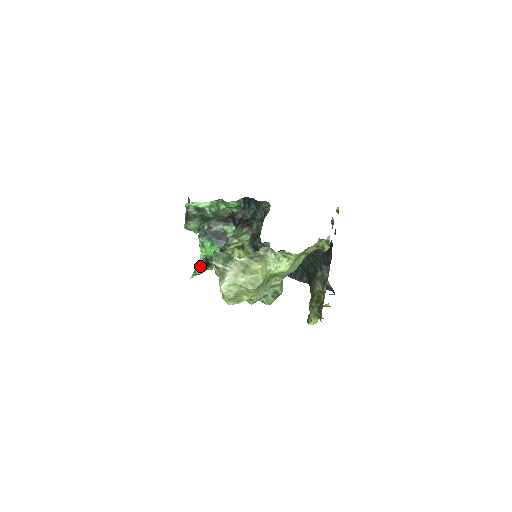
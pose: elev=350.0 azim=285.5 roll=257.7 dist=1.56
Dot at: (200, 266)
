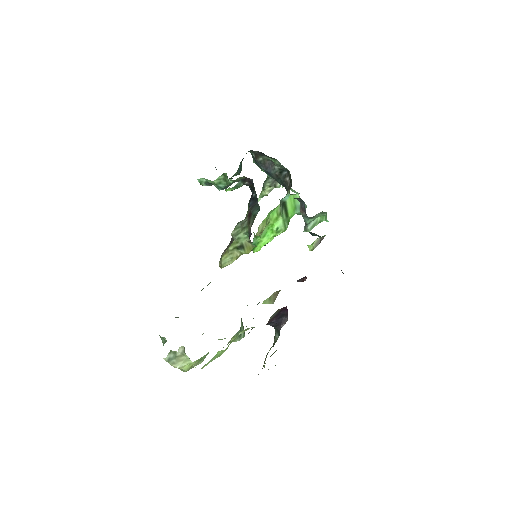
Dot at: (267, 185)
